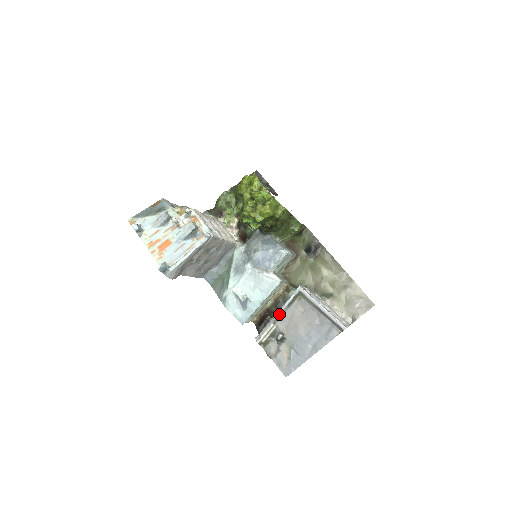
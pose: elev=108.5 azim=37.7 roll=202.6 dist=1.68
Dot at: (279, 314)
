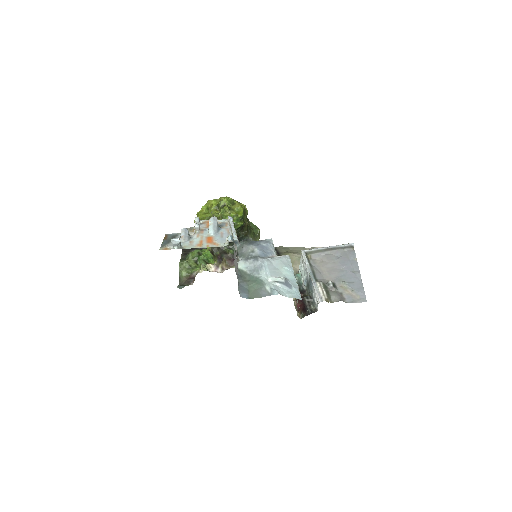
Dot at: (312, 274)
